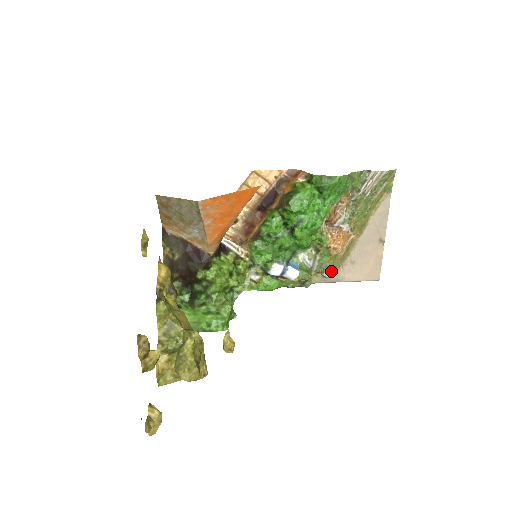
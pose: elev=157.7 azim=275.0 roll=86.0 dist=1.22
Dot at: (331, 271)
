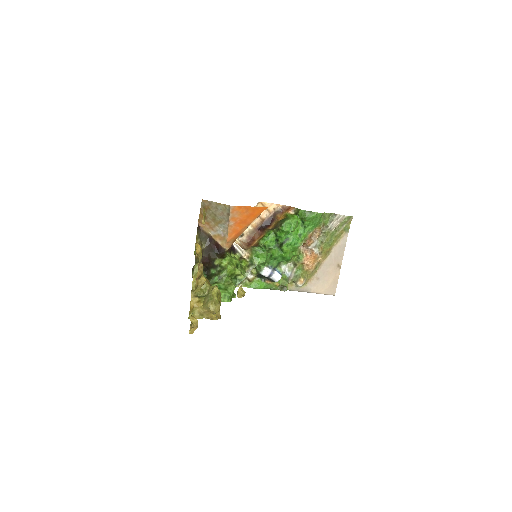
Dot at: (303, 281)
